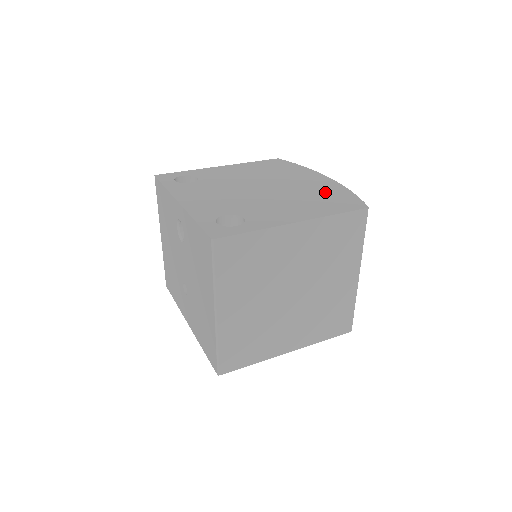
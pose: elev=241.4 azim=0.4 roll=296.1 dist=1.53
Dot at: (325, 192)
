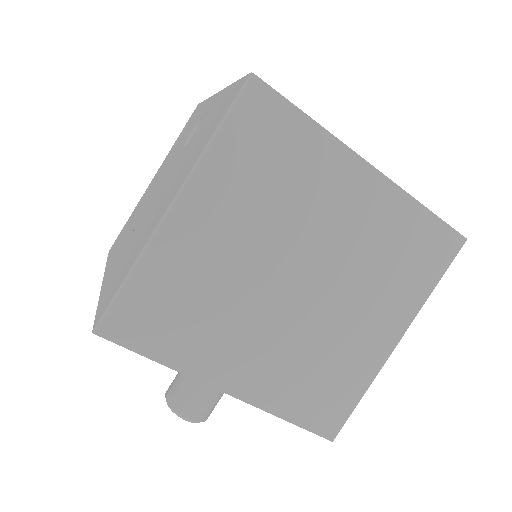
Dot at: occluded
